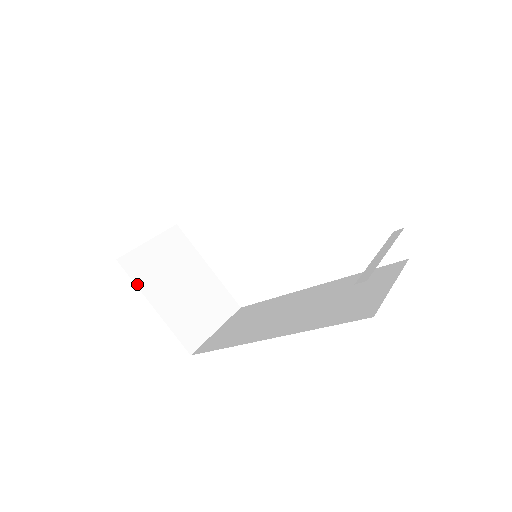
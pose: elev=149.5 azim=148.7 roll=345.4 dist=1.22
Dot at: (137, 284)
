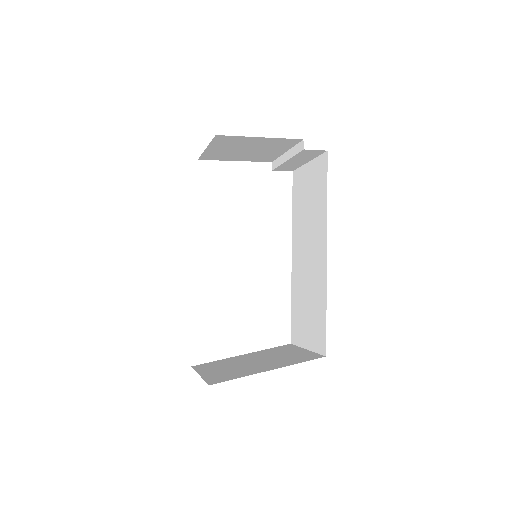
Dot at: occluded
